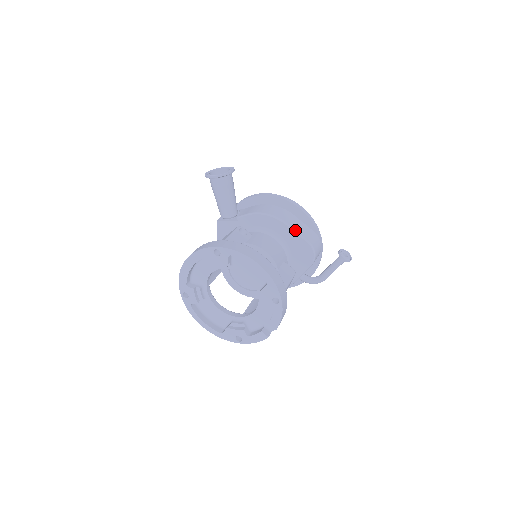
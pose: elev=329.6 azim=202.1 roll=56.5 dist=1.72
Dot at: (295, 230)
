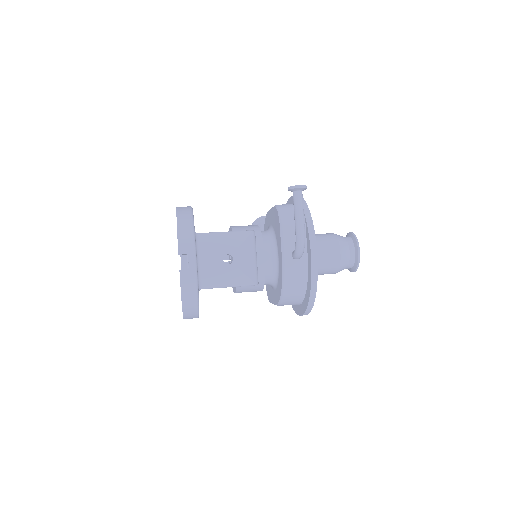
Dot at: occluded
